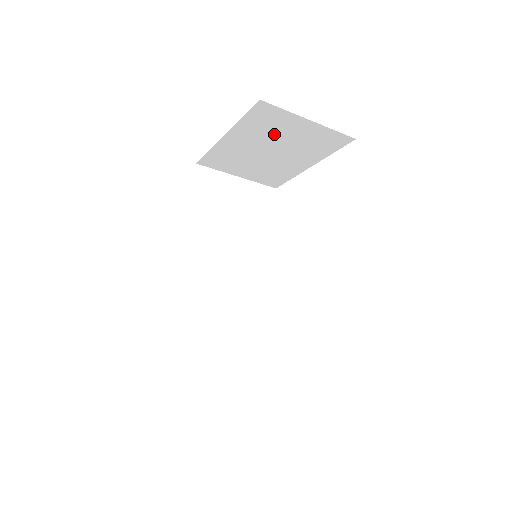
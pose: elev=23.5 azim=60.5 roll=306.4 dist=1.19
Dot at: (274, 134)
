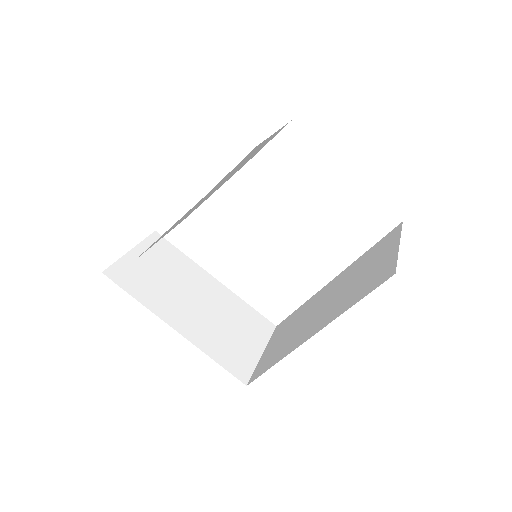
Dot at: occluded
